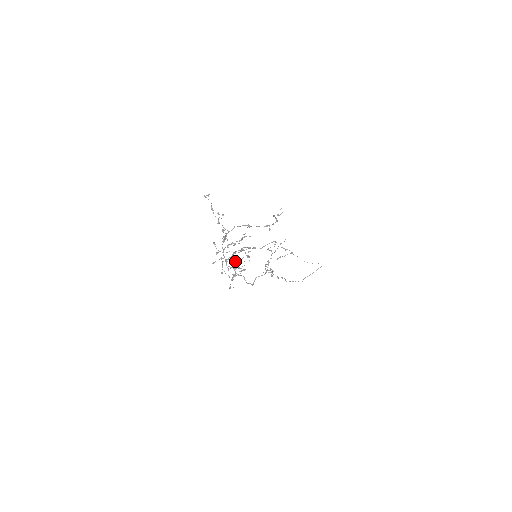
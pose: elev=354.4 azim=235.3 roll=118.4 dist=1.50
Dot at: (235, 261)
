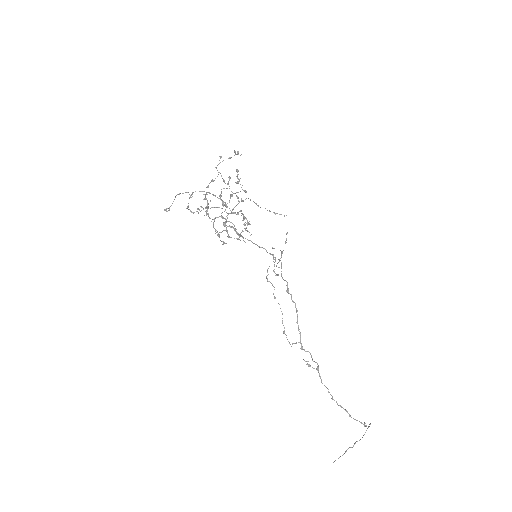
Dot at: (233, 228)
